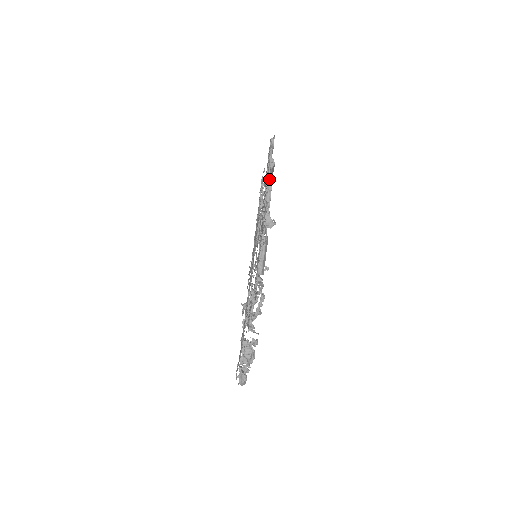
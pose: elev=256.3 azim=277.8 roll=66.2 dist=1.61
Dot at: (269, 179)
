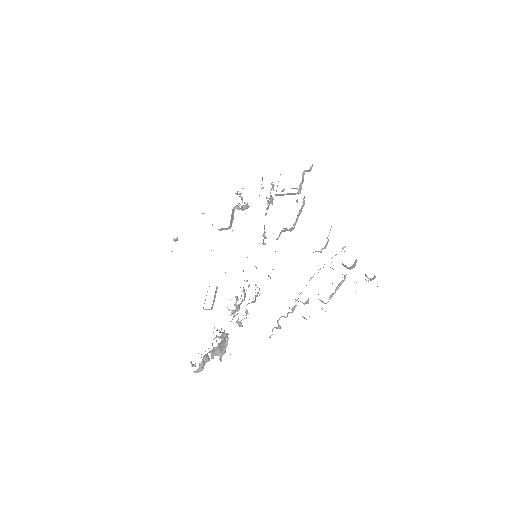
Dot at: (283, 190)
